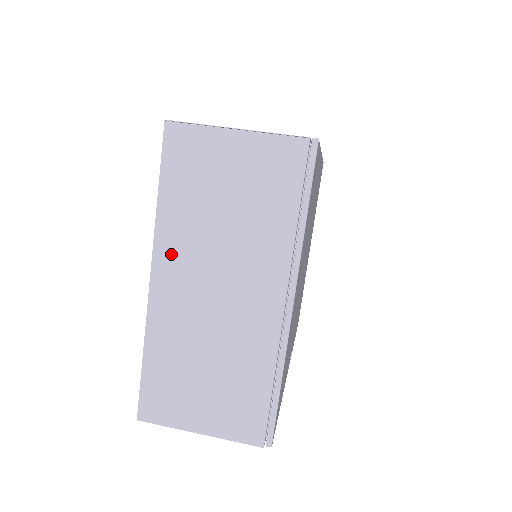
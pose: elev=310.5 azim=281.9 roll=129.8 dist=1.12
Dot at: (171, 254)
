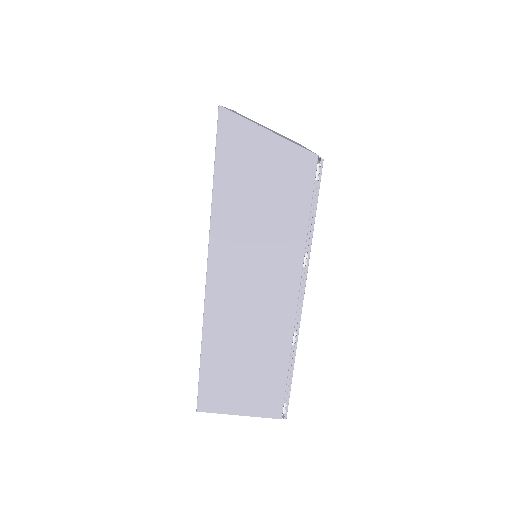
Dot at: occluded
